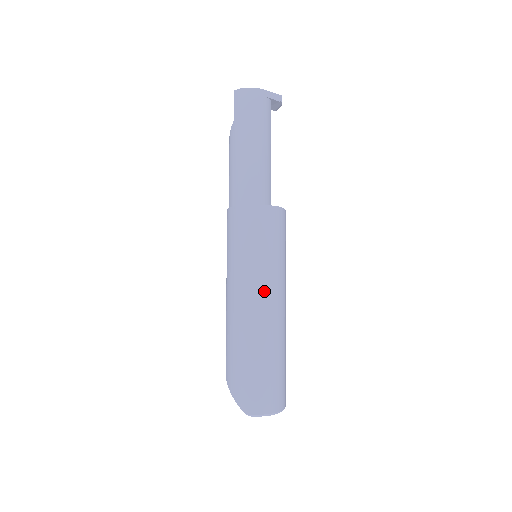
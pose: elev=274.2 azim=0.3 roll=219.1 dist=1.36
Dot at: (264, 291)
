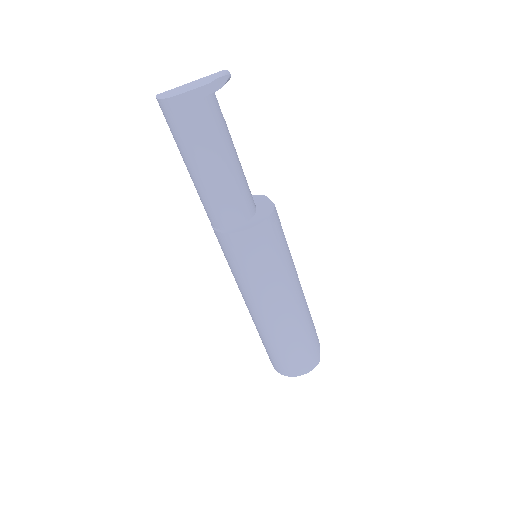
Dot at: (256, 302)
